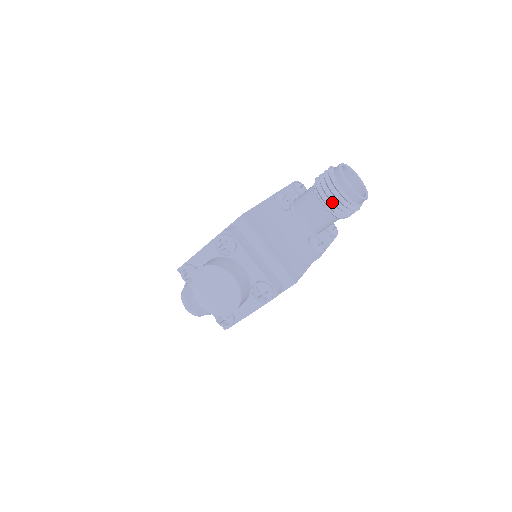
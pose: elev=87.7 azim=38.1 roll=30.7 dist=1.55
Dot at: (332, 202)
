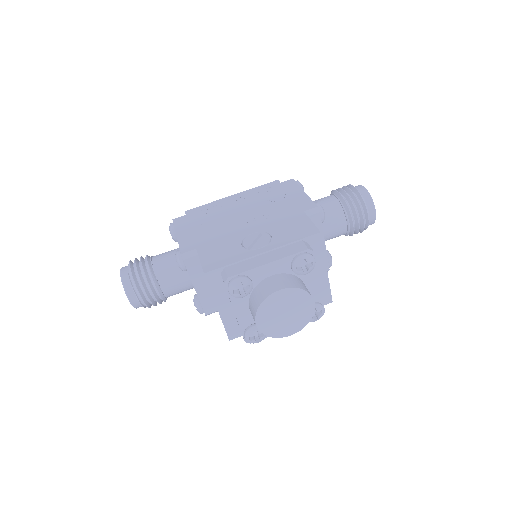
Dot at: (357, 224)
